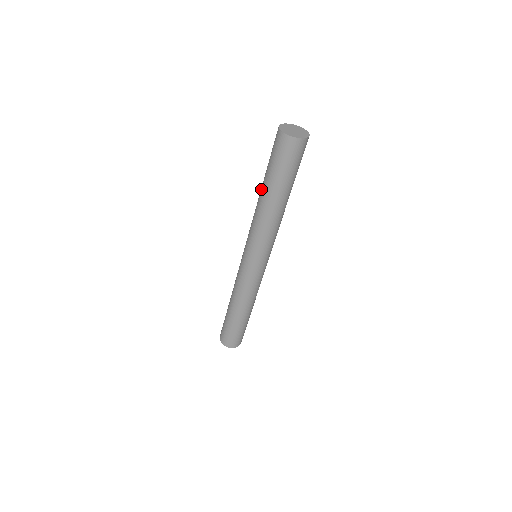
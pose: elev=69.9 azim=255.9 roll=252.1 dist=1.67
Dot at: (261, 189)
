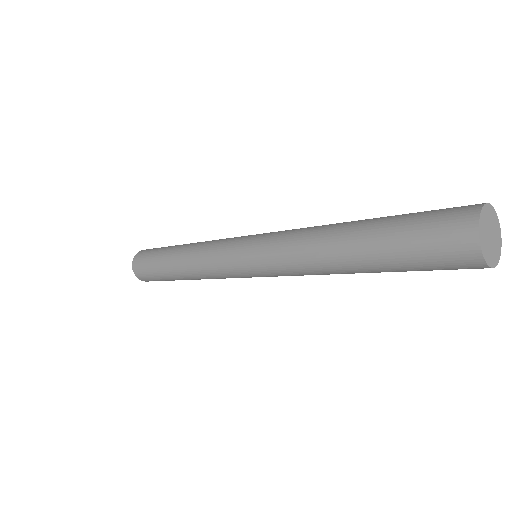
Dot at: (355, 222)
